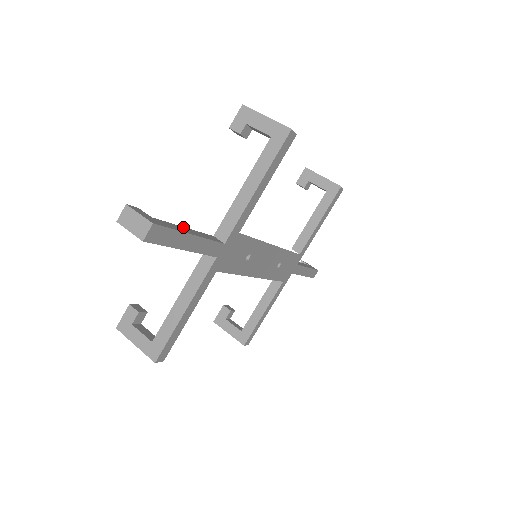
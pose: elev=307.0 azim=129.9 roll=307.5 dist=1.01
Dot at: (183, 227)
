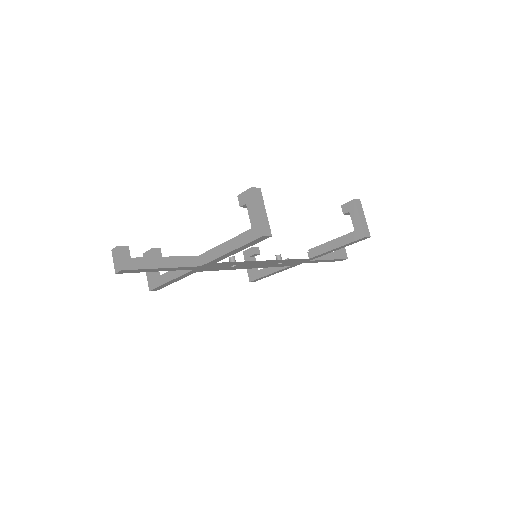
Dot at: (162, 258)
